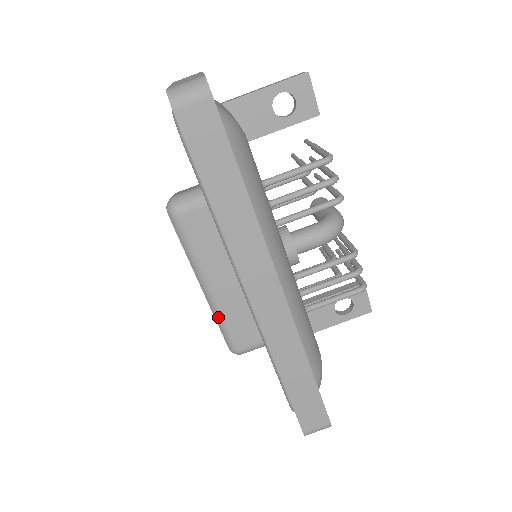
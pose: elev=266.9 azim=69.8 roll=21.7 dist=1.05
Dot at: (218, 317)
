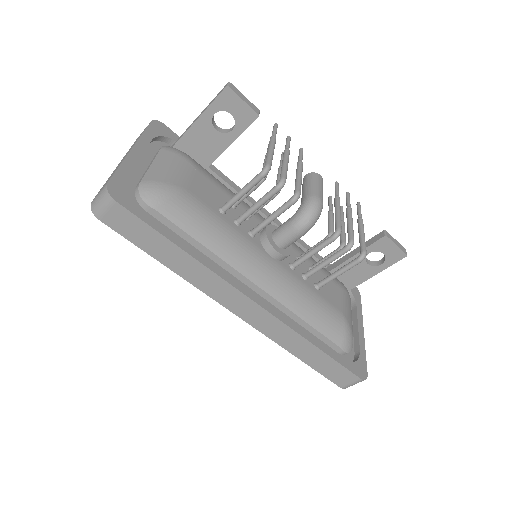
Dot at: occluded
